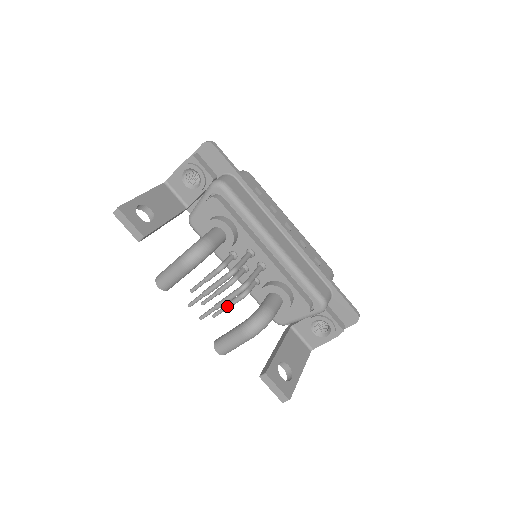
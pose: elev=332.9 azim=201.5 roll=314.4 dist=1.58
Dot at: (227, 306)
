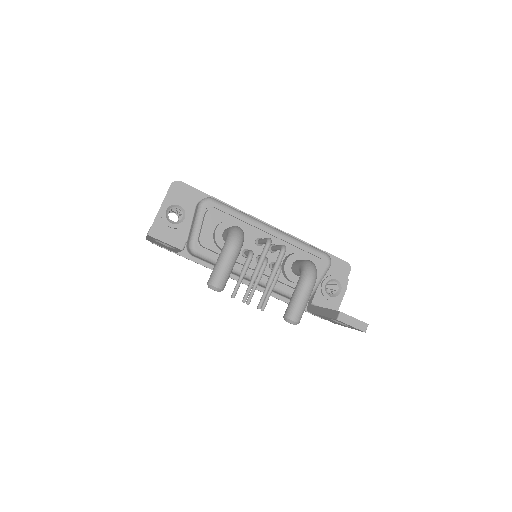
Dot at: (271, 288)
